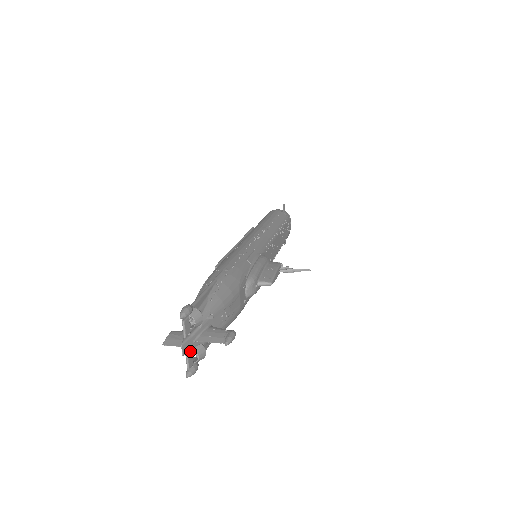
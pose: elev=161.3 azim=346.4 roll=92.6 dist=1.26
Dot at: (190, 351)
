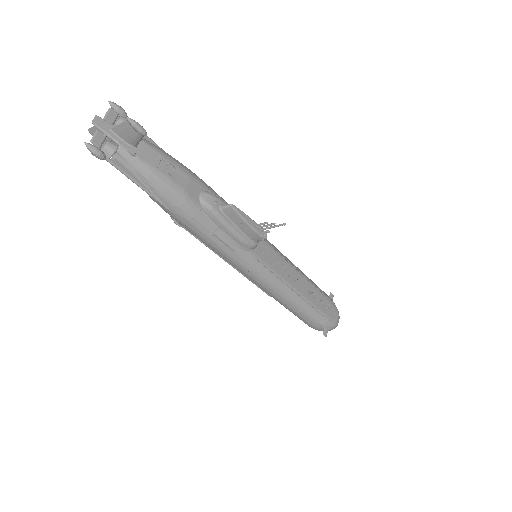
Dot at: (103, 134)
